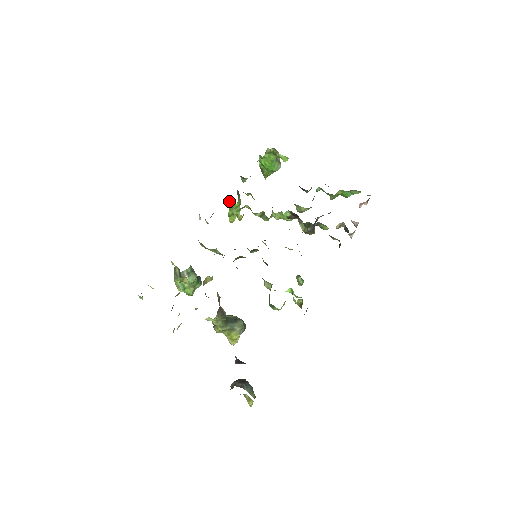
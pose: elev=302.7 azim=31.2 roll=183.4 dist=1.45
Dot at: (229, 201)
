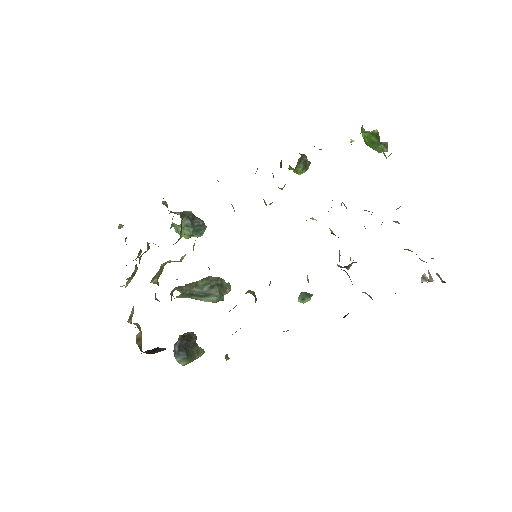
Dot at: occluded
